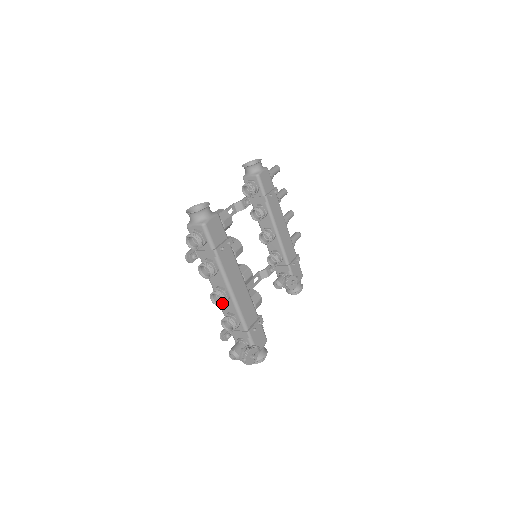
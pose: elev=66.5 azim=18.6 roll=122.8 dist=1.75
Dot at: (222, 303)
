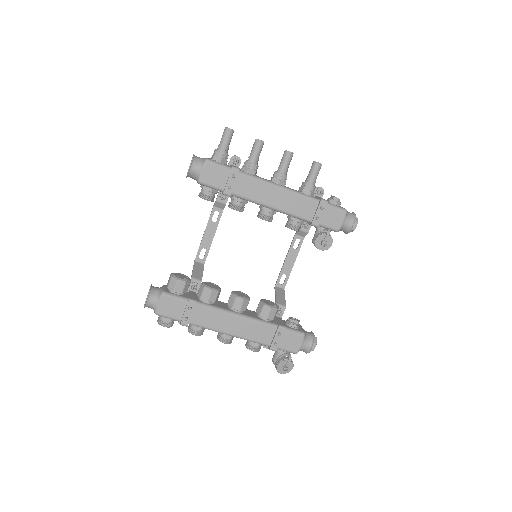
Dot at: occluded
